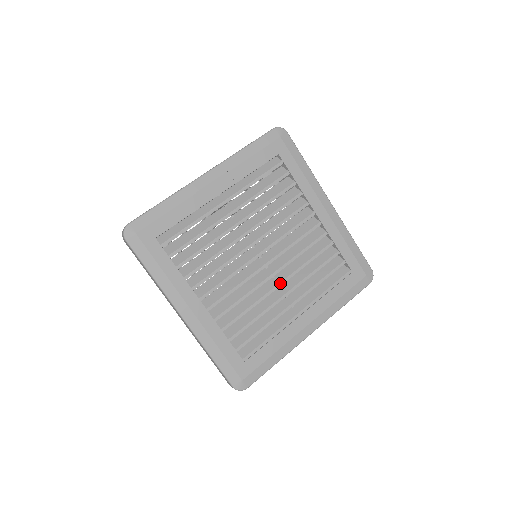
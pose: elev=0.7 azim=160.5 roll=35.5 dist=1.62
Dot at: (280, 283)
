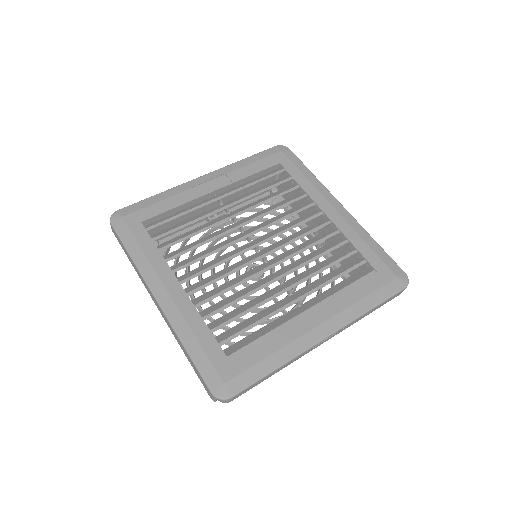
Dot at: (281, 276)
